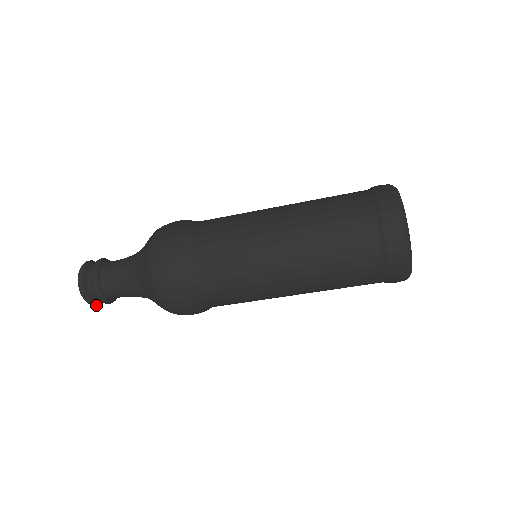
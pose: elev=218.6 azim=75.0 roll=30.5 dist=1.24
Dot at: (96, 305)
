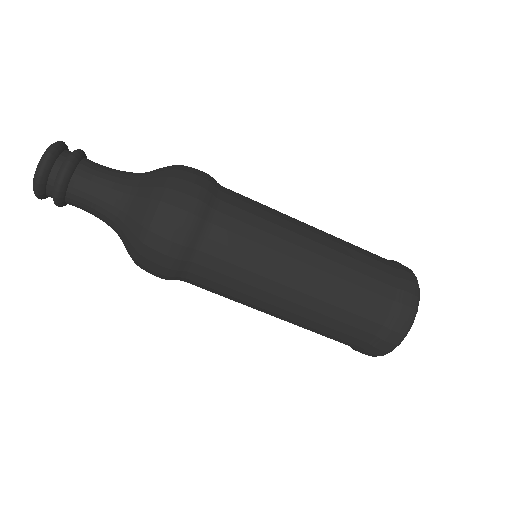
Dot at: (44, 168)
